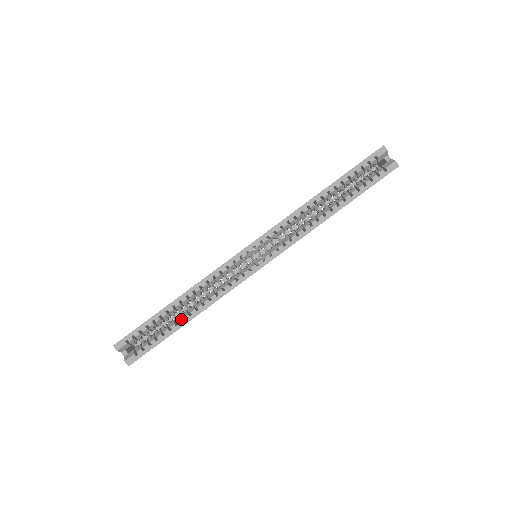
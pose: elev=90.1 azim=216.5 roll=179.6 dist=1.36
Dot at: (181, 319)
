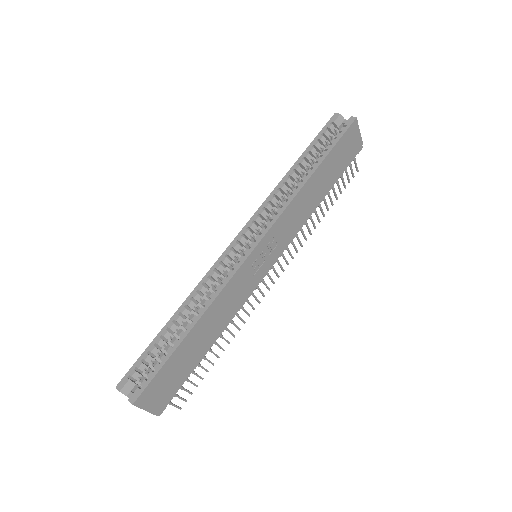
Dot at: occluded
